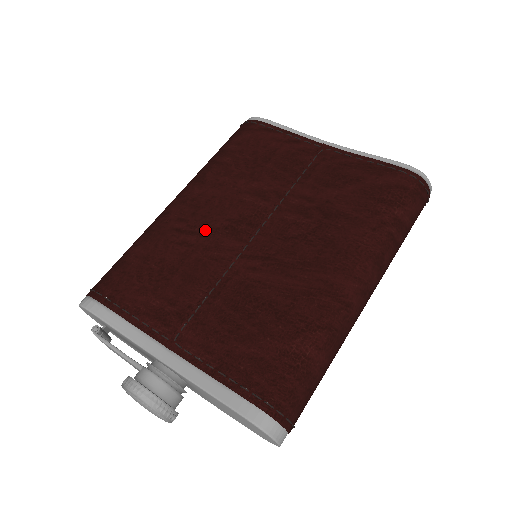
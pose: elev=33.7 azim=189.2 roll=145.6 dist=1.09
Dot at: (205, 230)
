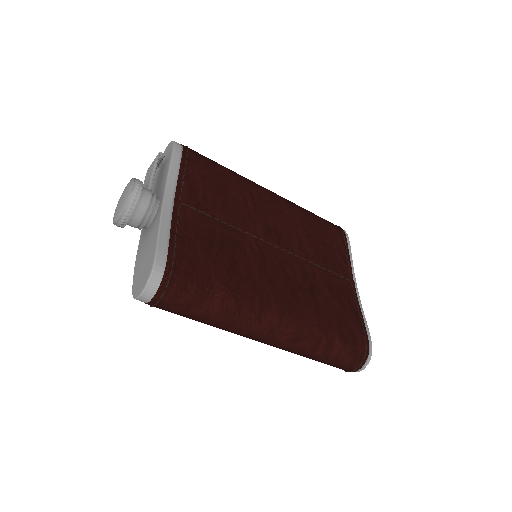
Dot at: (260, 211)
